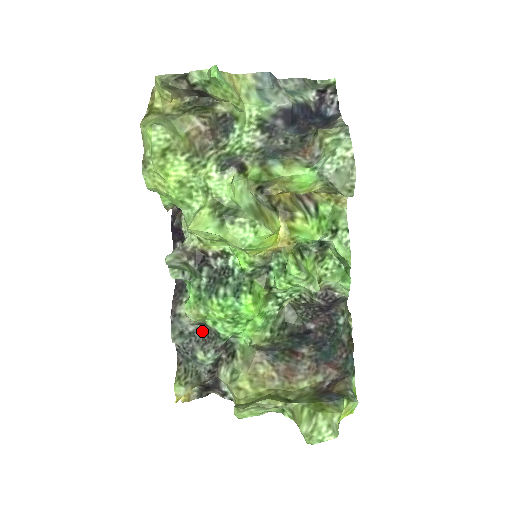
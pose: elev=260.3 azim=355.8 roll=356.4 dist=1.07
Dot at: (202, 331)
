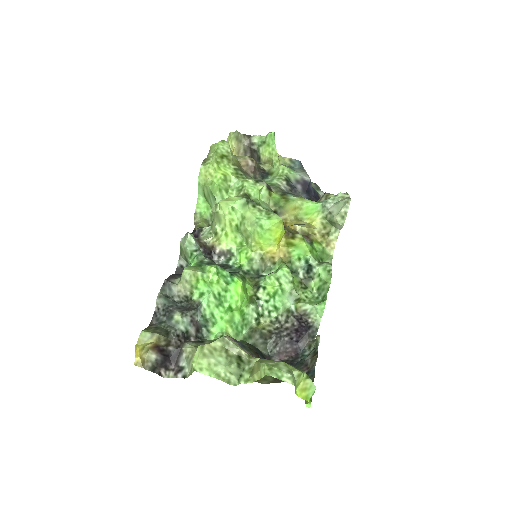
Dot at: (185, 304)
